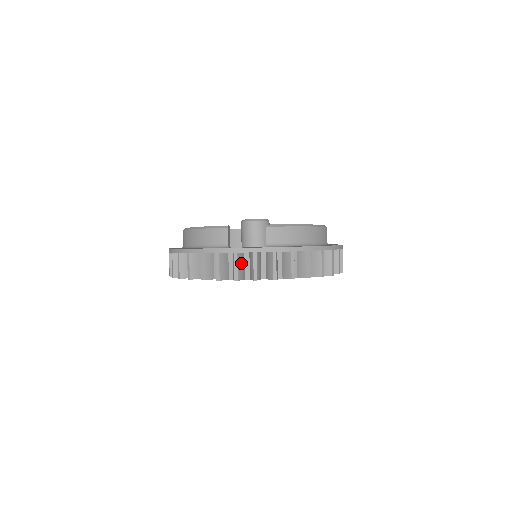
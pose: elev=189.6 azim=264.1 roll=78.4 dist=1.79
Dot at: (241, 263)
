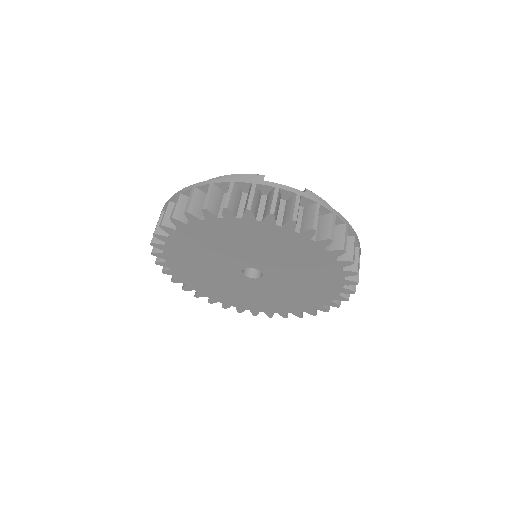
Dot at: (278, 203)
